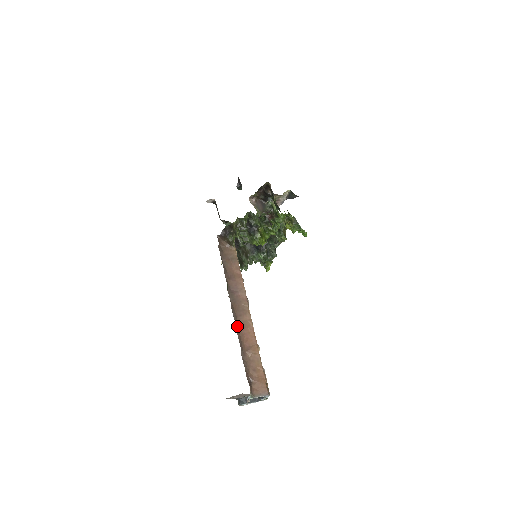
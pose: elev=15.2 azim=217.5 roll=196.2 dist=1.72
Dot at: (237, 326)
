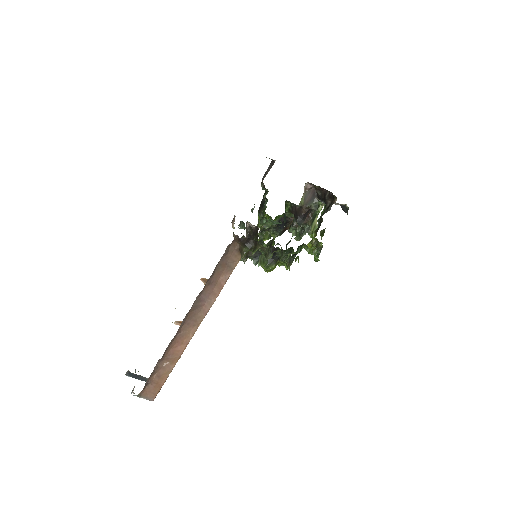
Dot at: (177, 333)
